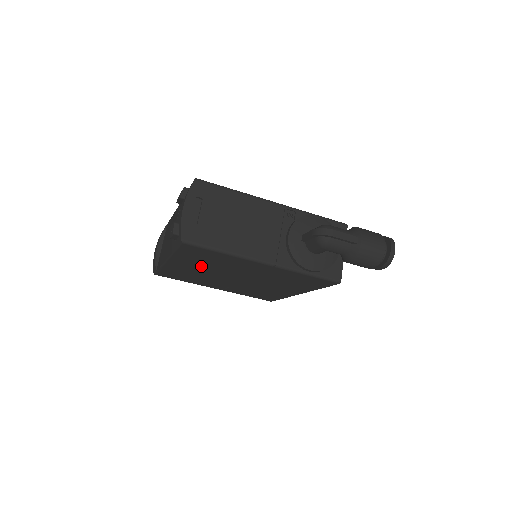
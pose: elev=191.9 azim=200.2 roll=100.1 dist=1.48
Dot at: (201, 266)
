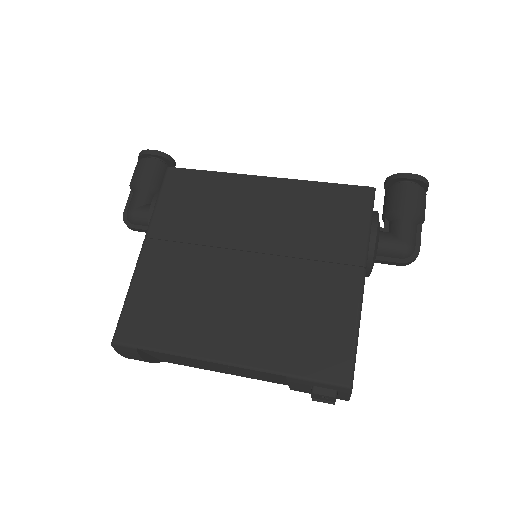
Dot at: occluded
